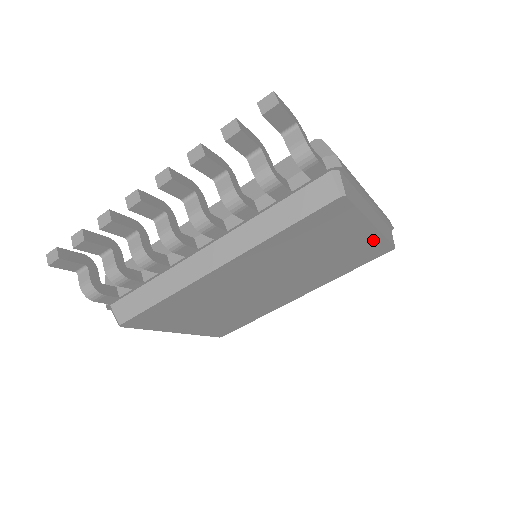
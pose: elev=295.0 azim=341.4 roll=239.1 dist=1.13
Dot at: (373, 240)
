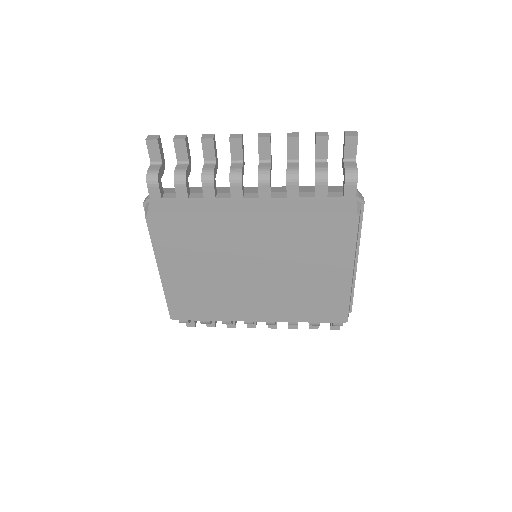
Dot at: (342, 292)
